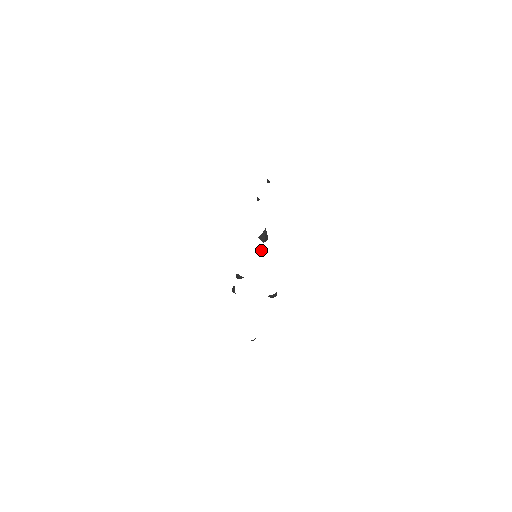
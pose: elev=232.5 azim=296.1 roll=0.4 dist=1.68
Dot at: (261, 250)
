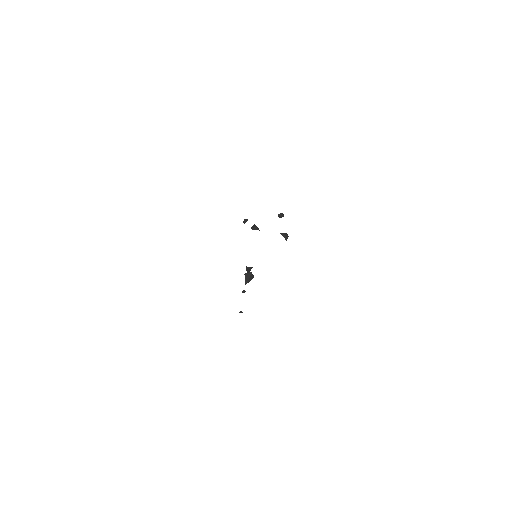
Dot at: occluded
